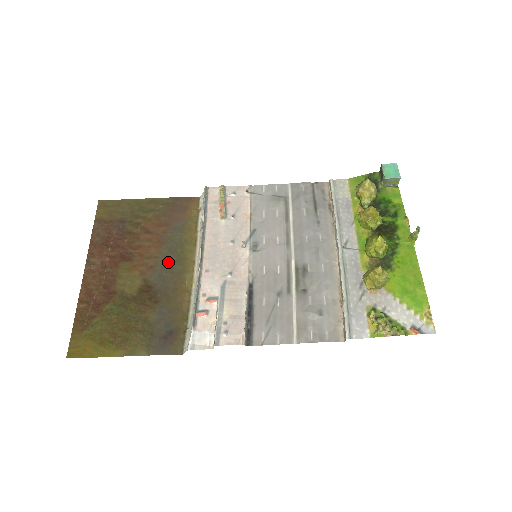
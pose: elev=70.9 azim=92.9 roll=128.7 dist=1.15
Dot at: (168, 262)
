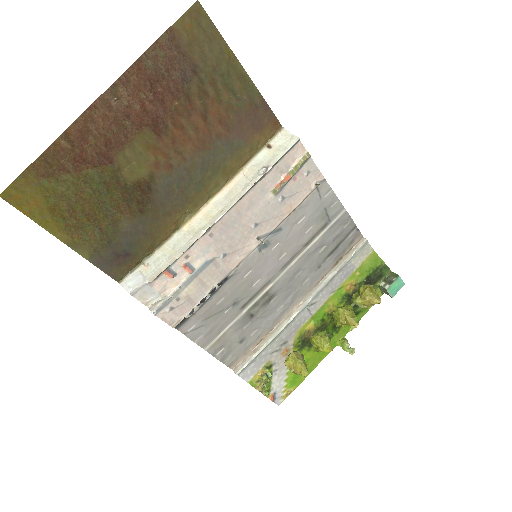
Dot at: (189, 177)
